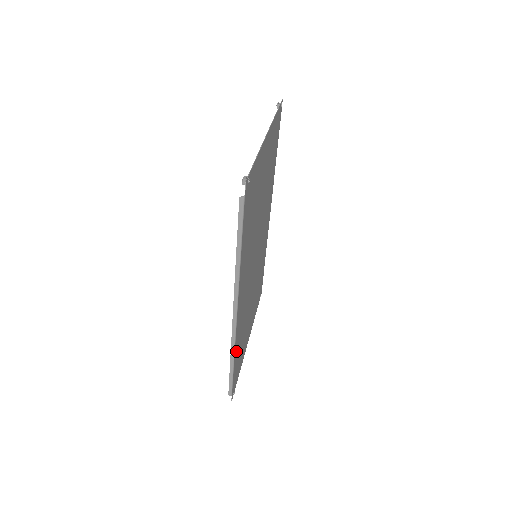
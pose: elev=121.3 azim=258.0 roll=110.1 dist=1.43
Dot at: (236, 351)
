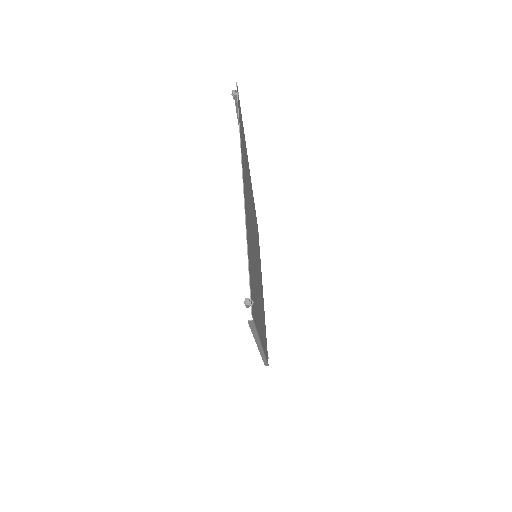
Dot at: (265, 349)
